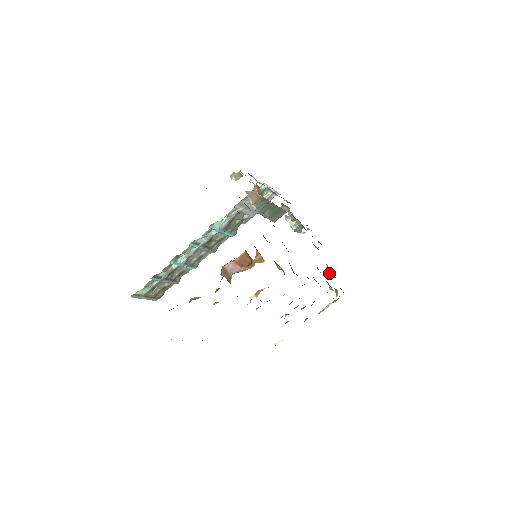
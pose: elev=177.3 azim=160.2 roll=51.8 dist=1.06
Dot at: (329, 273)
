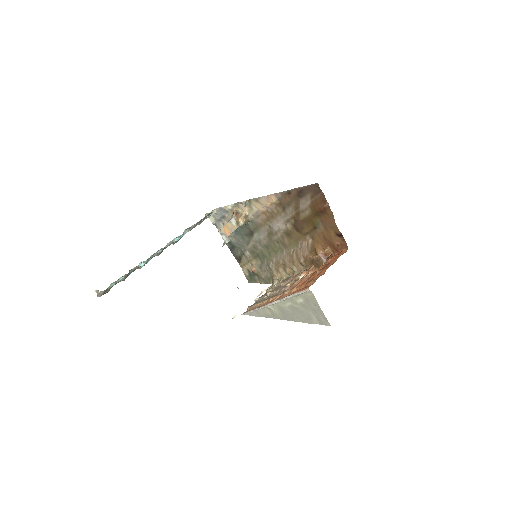
Dot at: (254, 272)
